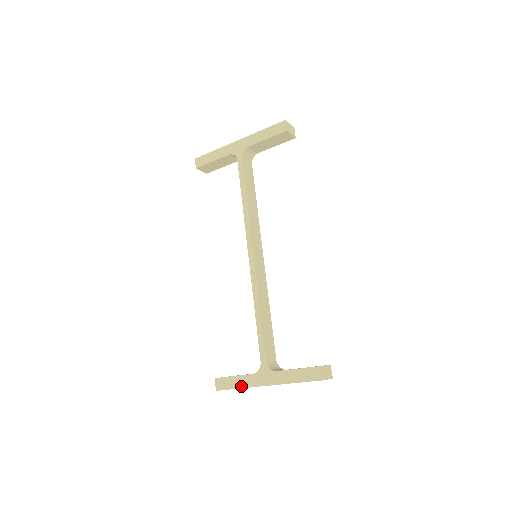
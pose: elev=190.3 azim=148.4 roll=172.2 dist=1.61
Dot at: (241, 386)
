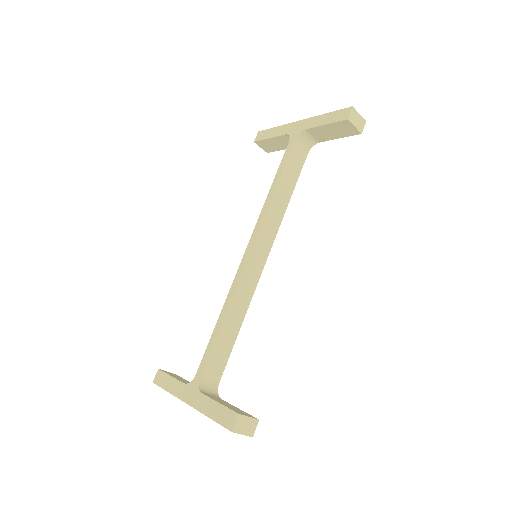
Dot at: (170, 390)
